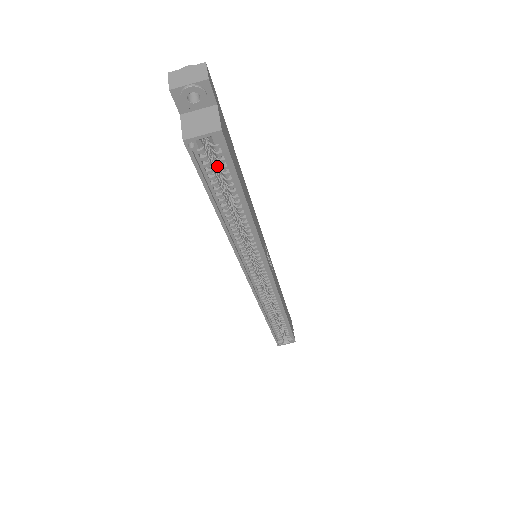
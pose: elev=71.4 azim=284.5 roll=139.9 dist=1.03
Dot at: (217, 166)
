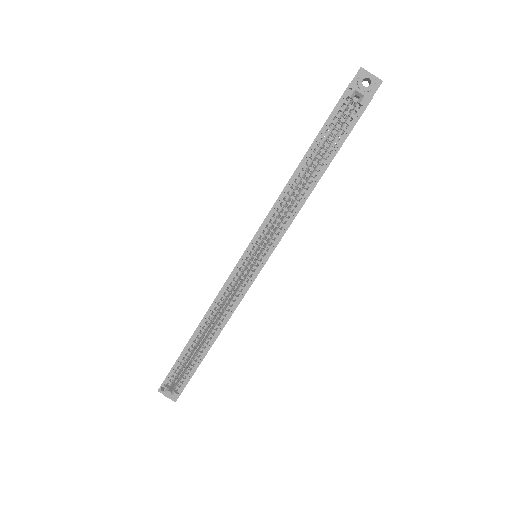
Dot at: (327, 140)
